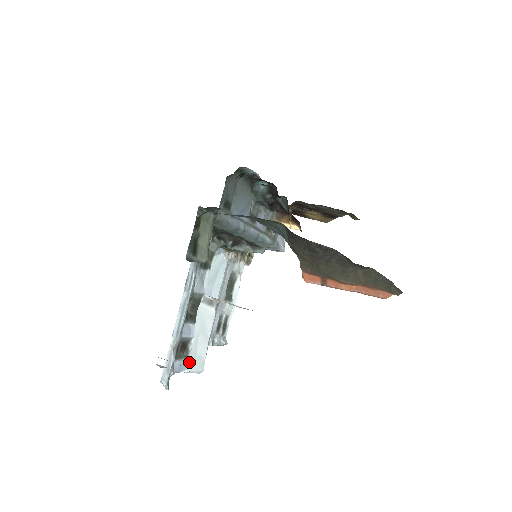
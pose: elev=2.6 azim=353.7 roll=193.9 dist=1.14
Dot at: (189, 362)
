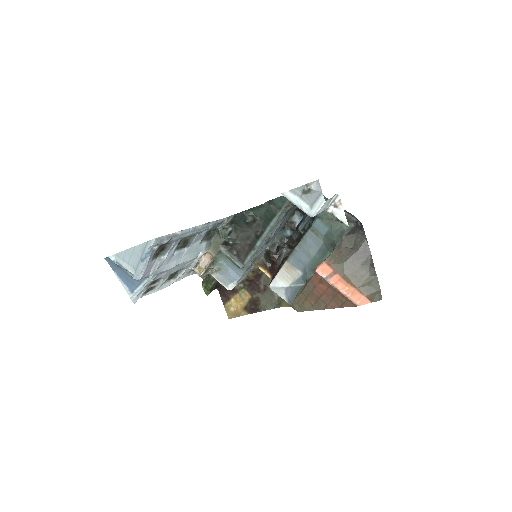
Dot at: (326, 201)
